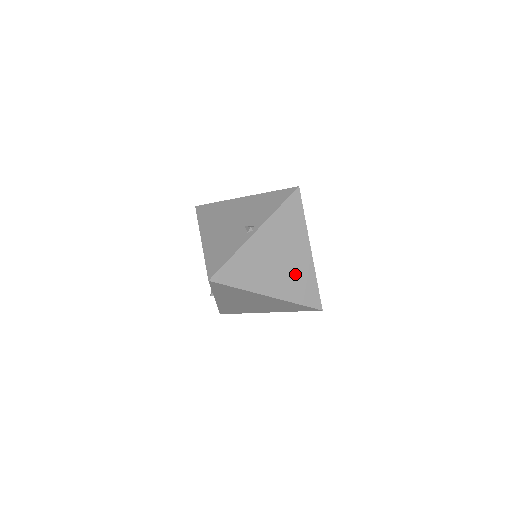
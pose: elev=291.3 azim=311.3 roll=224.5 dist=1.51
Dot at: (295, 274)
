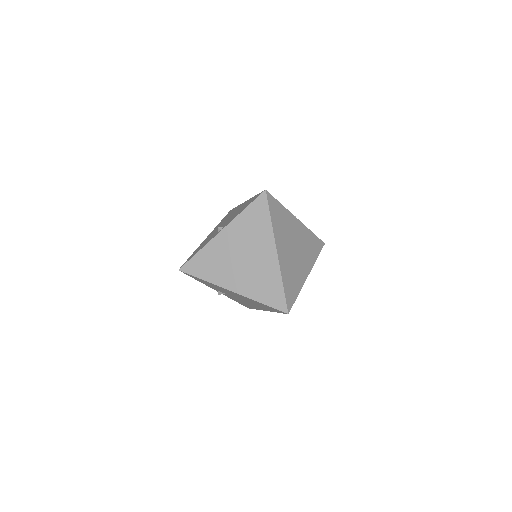
Dot at: (294, 269)
